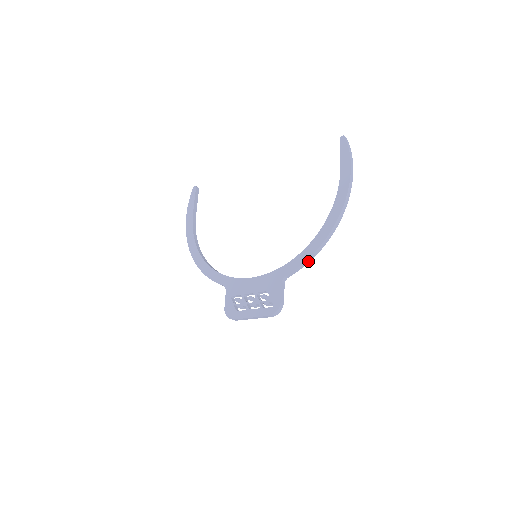
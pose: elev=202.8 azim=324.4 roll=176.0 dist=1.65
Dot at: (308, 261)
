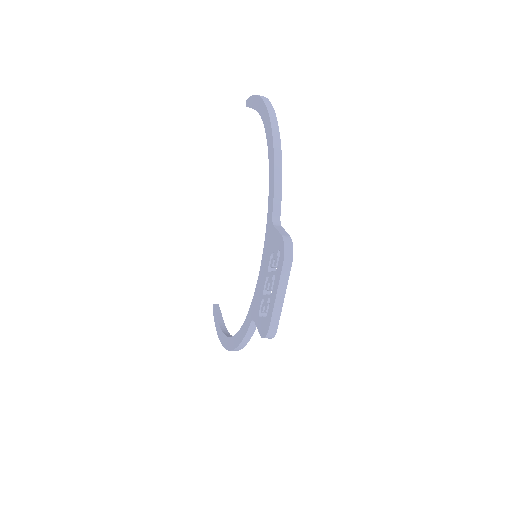
Dot at: (279, 178)
